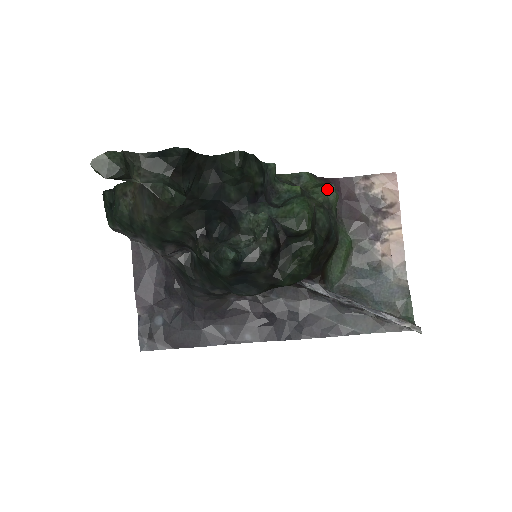
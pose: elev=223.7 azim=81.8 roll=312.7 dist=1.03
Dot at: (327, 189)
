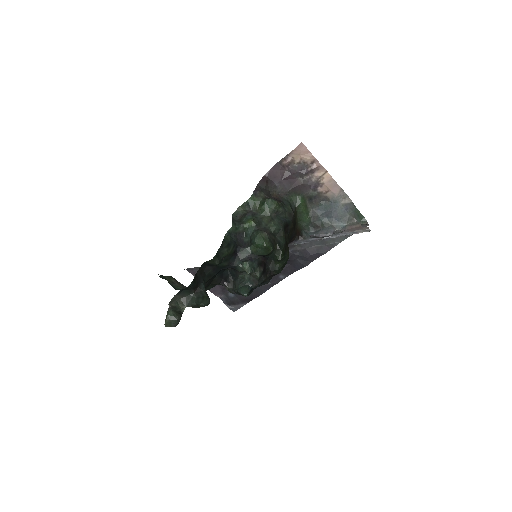
Dot at: (267, 205)
